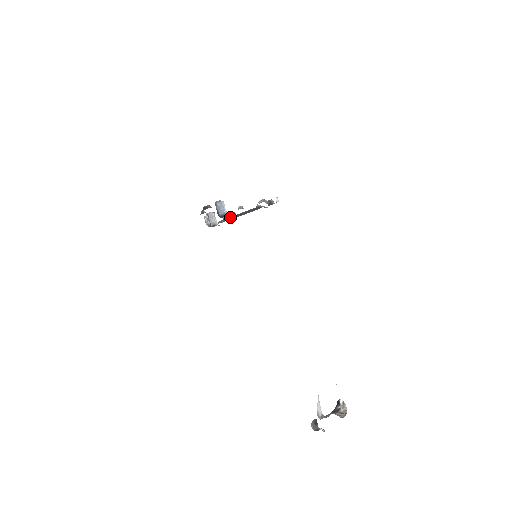
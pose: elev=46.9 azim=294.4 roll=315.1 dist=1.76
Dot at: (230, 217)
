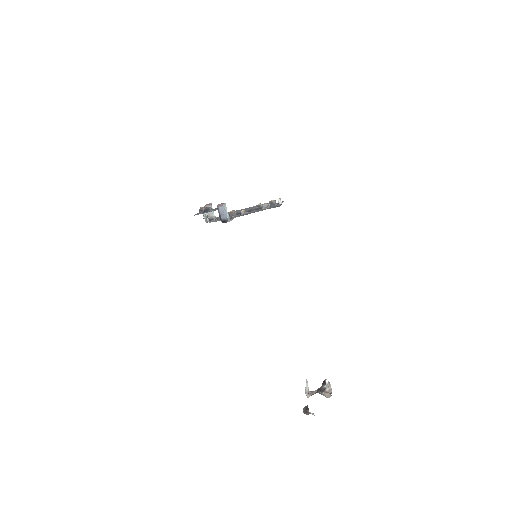
Dot at: (231, 217)
